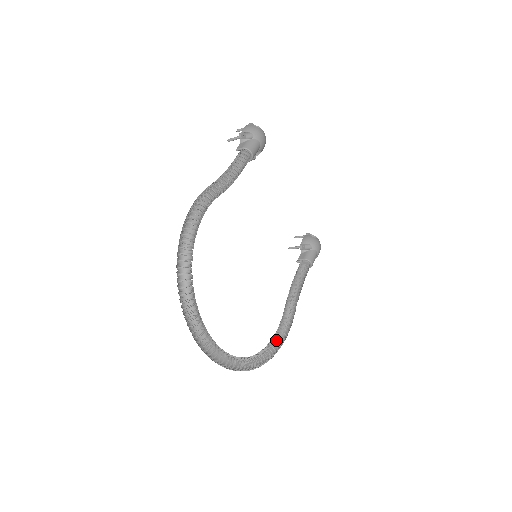
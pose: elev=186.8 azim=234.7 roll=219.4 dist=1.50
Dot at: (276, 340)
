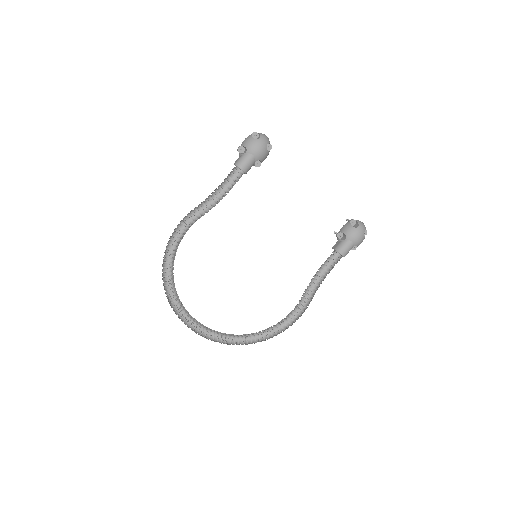
Dot at: (289, 321)
